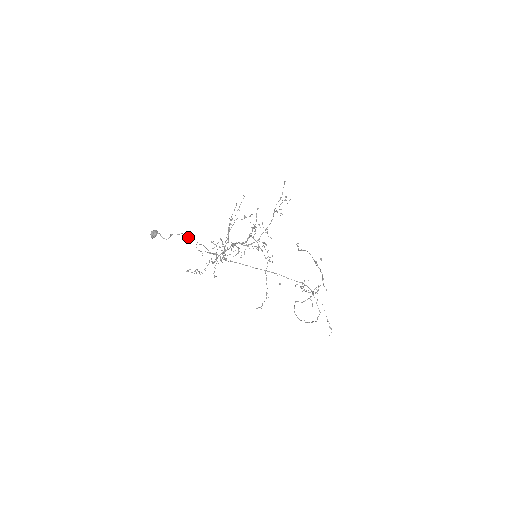
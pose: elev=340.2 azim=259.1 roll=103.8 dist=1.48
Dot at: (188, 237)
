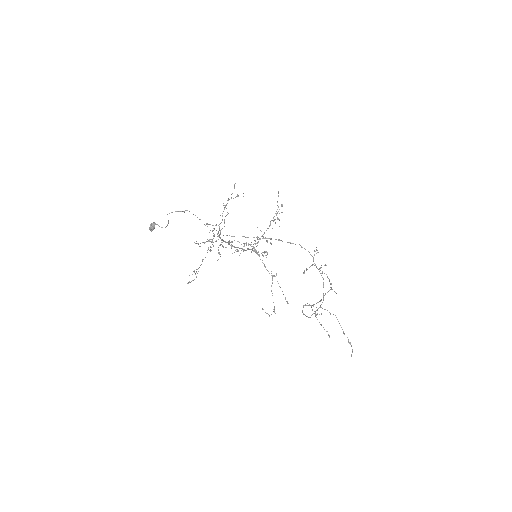
Dot at: (182, 211)
